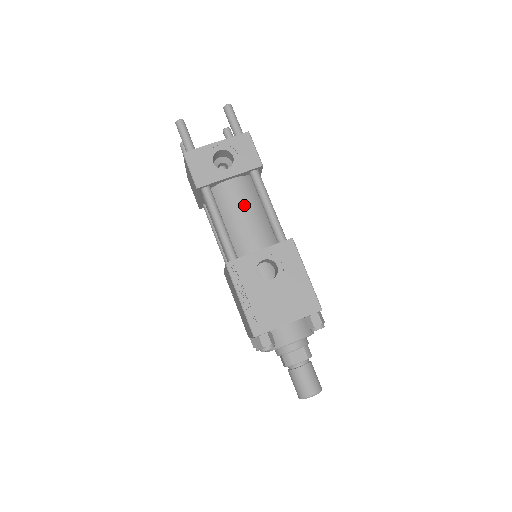
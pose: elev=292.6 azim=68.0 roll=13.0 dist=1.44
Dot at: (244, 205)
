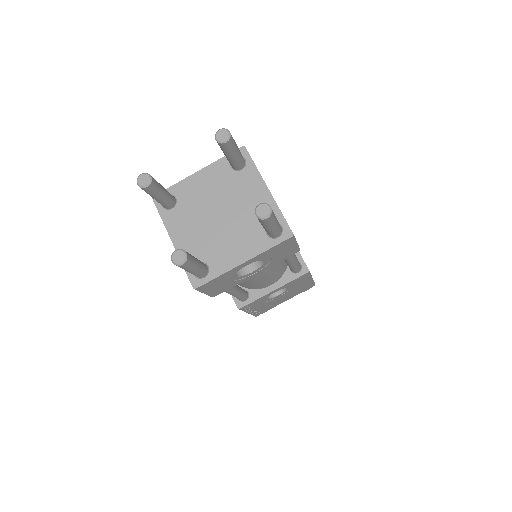
Dot at: (264, 273)
